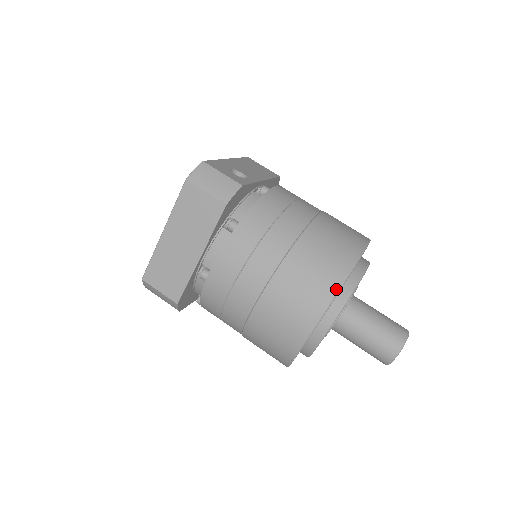
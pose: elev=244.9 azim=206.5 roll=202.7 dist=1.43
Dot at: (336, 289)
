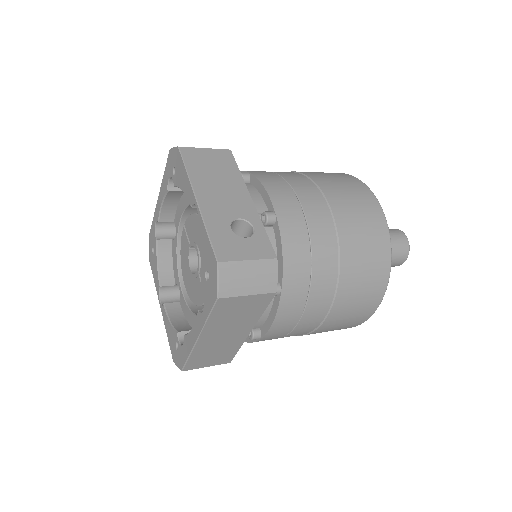
Dot at: (387, 280)
